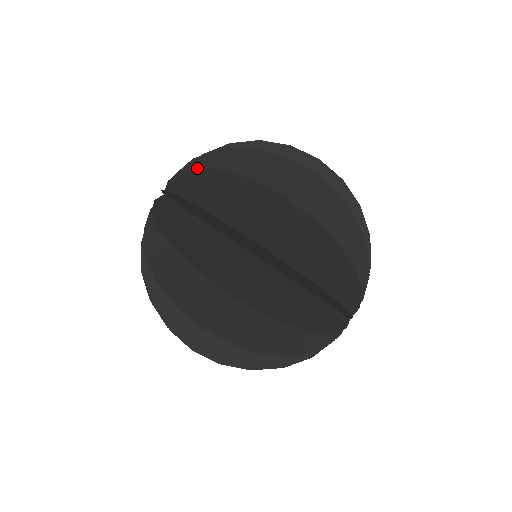
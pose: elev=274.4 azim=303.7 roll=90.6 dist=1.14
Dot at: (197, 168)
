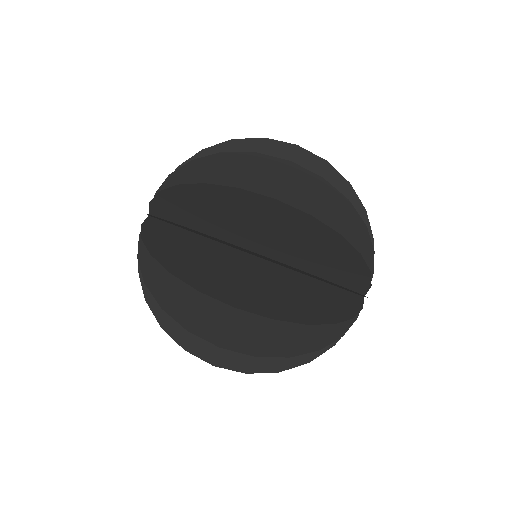
Dot at: (190, 162)
